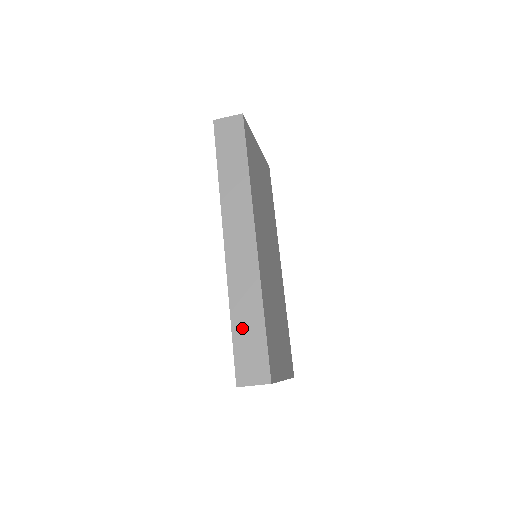
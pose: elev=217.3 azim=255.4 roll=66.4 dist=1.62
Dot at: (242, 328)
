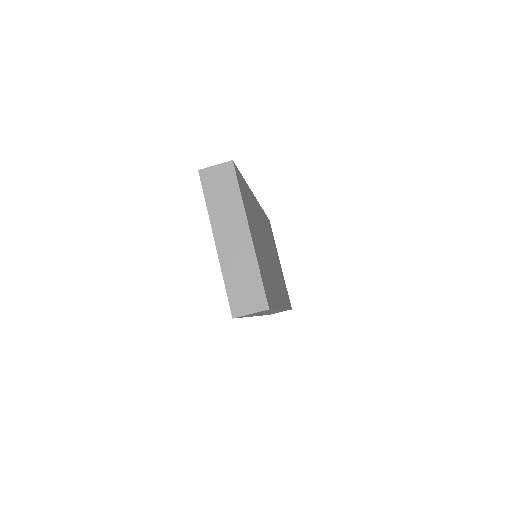
Dot at: occluded
